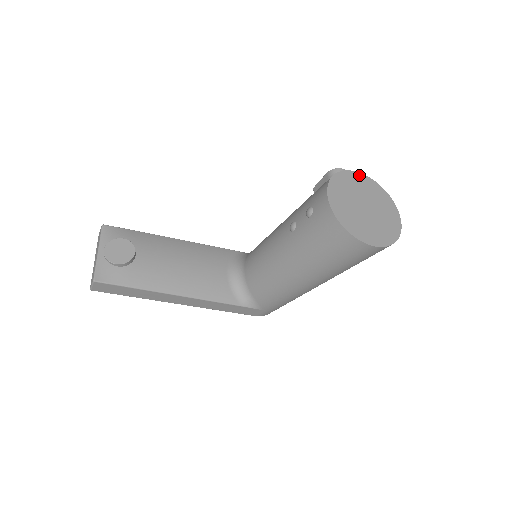
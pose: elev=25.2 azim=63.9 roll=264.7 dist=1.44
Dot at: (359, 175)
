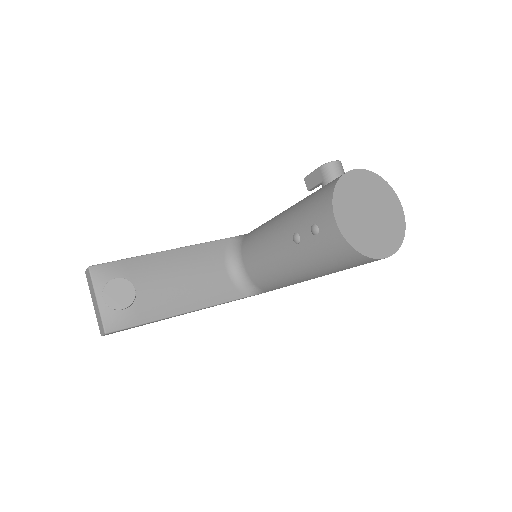
Dot at: (357, 173)
